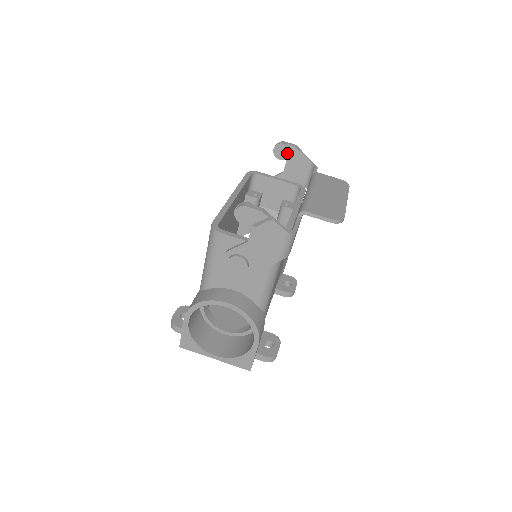
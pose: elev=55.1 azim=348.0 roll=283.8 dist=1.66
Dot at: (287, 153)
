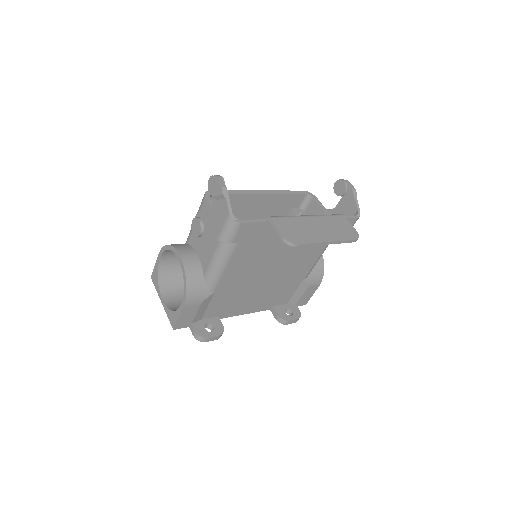
Dot at: (343, 191)
